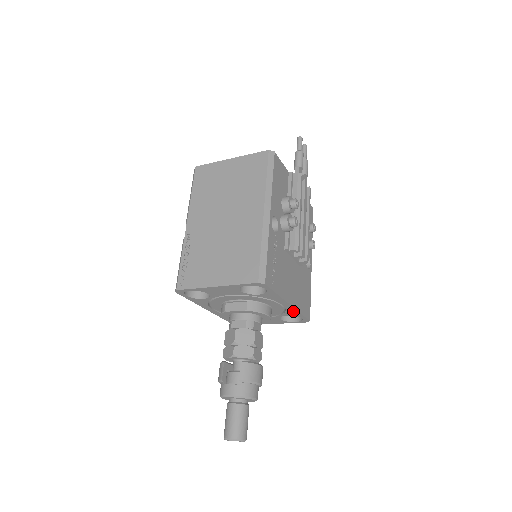
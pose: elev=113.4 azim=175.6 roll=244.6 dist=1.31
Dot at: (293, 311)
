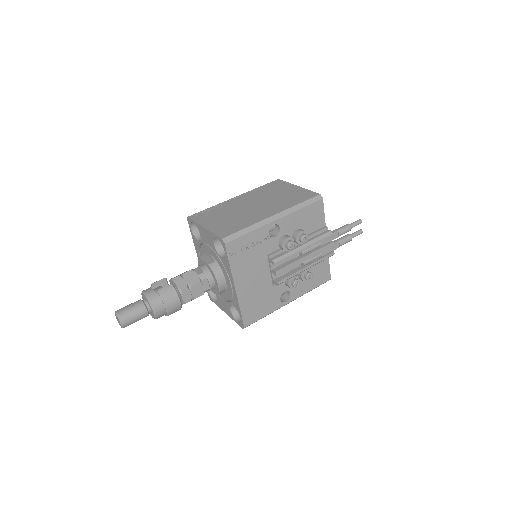
Dot at: (237, 301)
